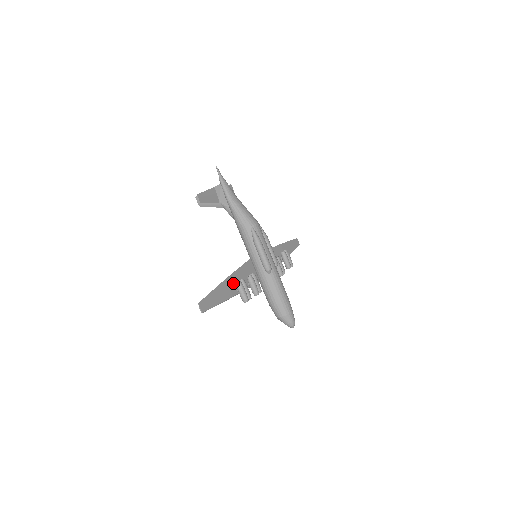
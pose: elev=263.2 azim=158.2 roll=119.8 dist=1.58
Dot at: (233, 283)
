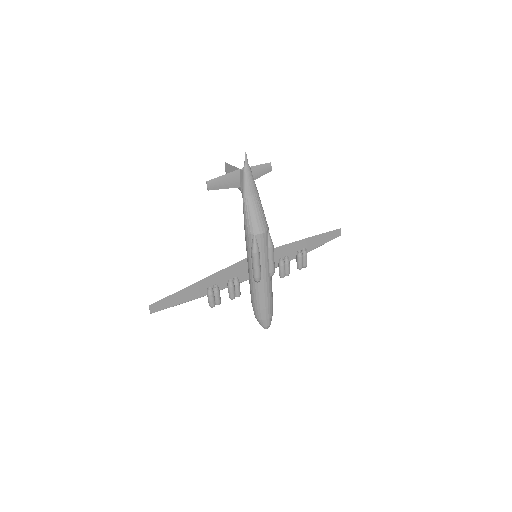
Dot at: (207, 284)
